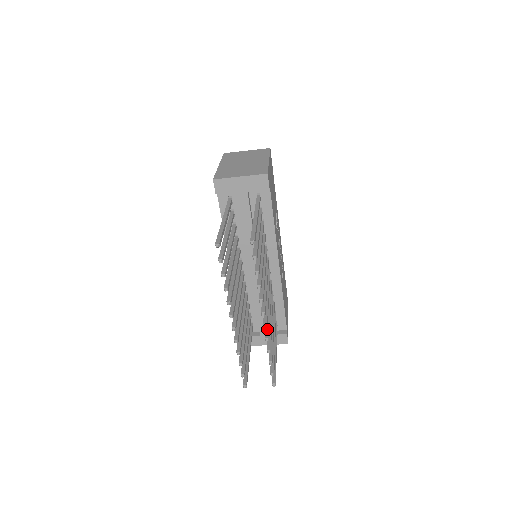
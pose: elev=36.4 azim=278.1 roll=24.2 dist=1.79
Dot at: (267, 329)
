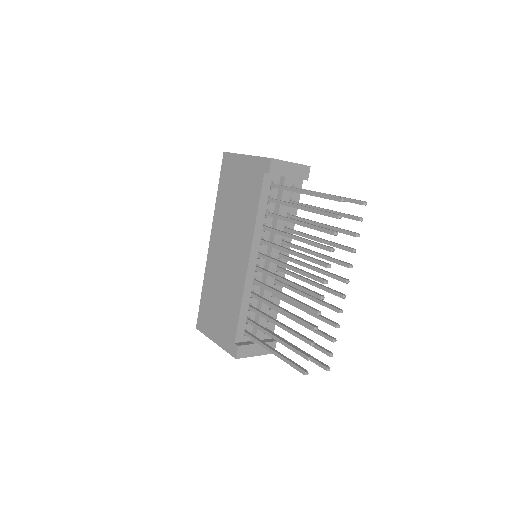
Dot at: (332, 305)
